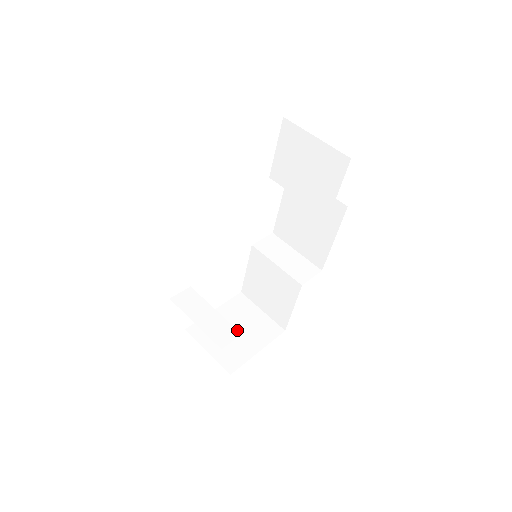
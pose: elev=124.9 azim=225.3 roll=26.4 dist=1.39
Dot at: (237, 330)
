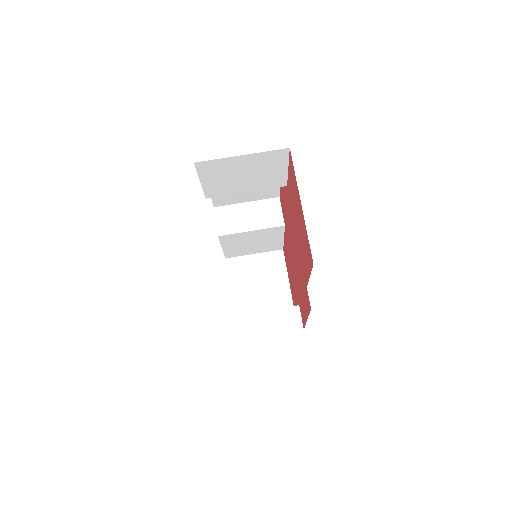
Dot at: (293, 307)
